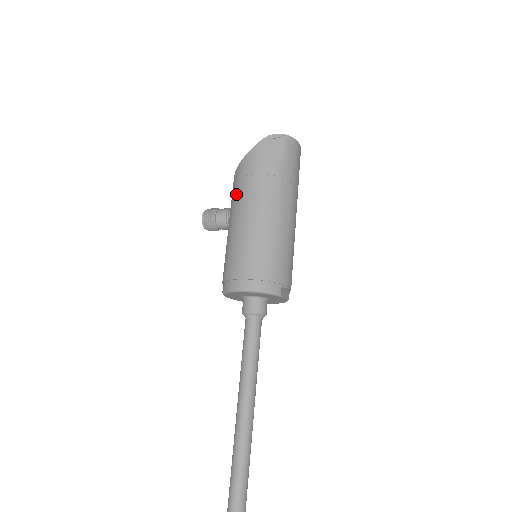
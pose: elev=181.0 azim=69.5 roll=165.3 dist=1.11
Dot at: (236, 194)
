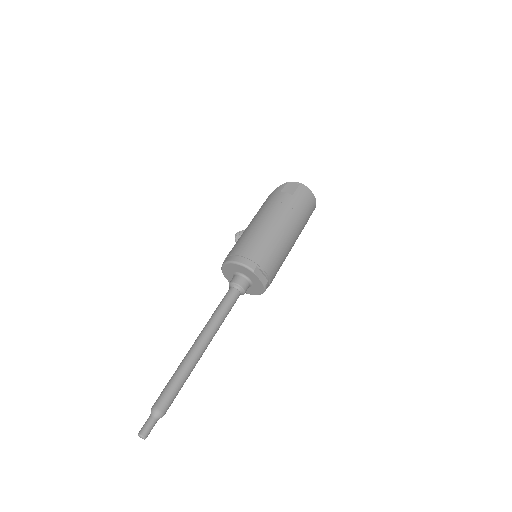
Dot at: occluded
